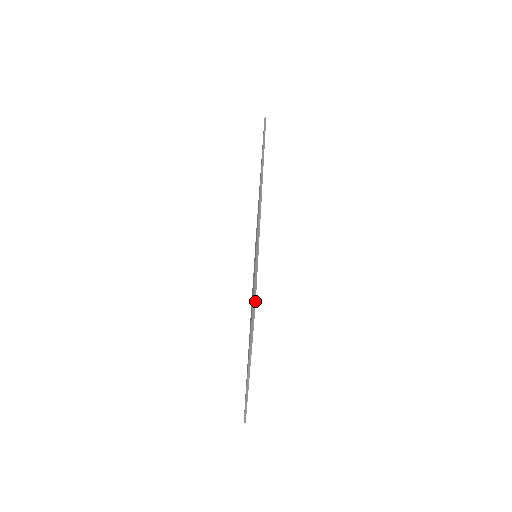
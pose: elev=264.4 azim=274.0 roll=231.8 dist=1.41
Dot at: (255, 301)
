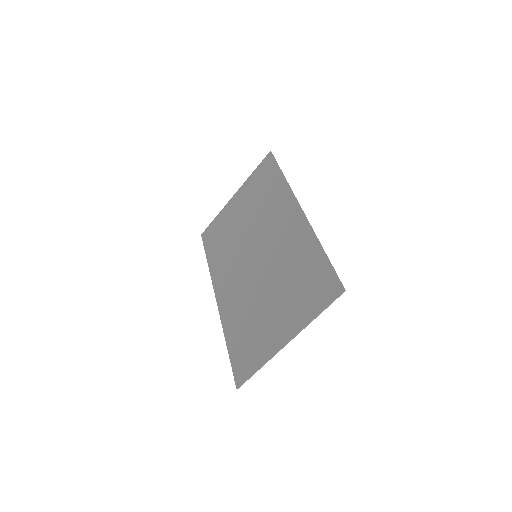
Dot at: occluded
